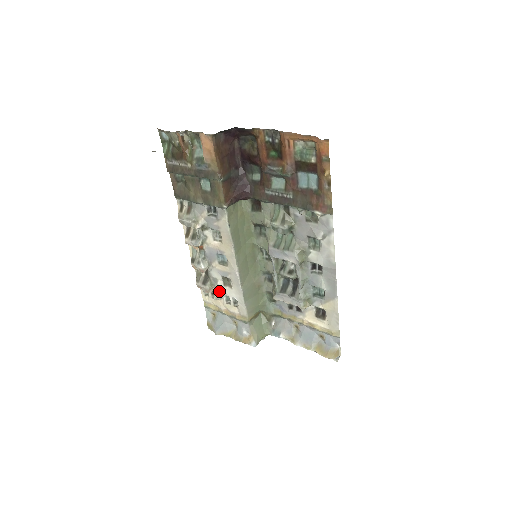
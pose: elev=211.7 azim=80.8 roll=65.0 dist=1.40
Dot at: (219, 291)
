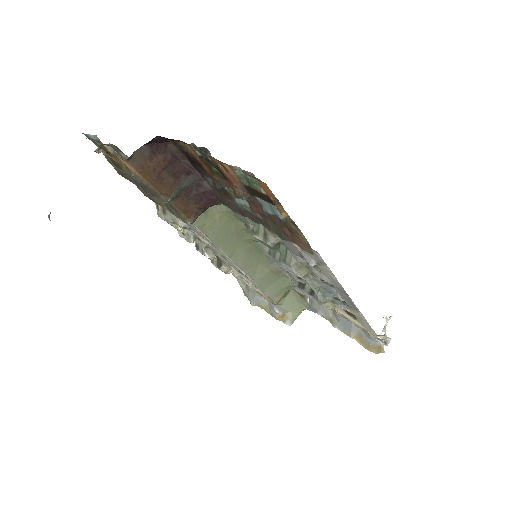
Dot at: (237, 273)
